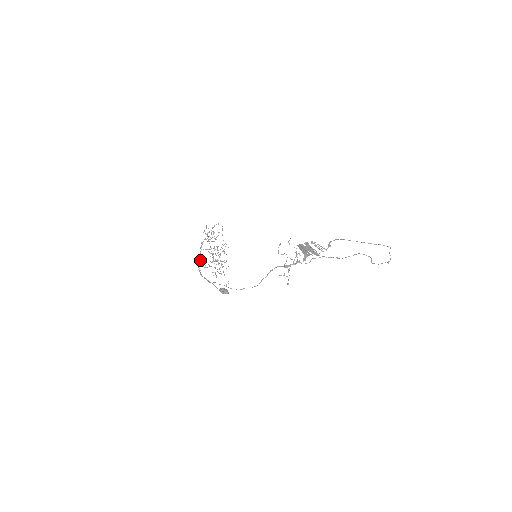
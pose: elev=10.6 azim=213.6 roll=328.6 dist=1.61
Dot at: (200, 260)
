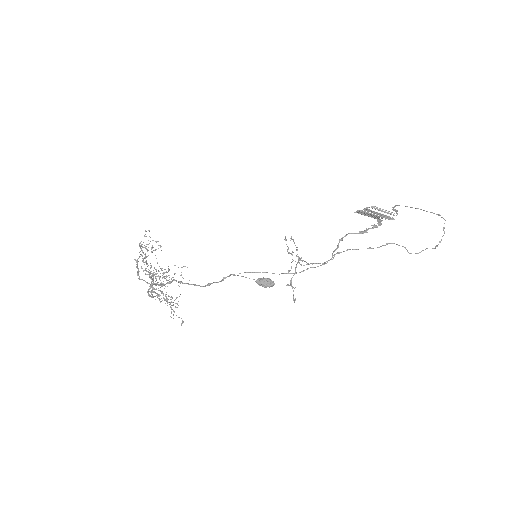
Dot at: (145, 281)
